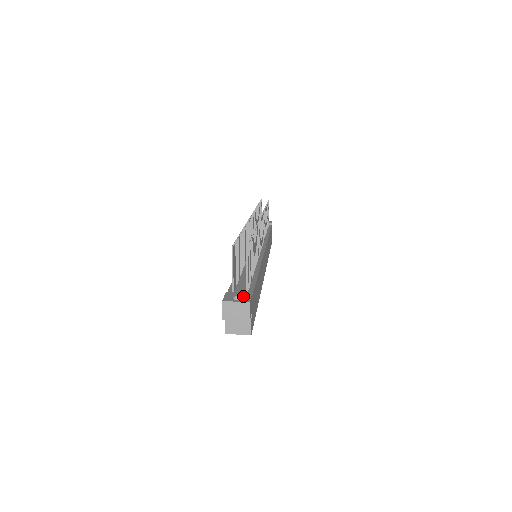
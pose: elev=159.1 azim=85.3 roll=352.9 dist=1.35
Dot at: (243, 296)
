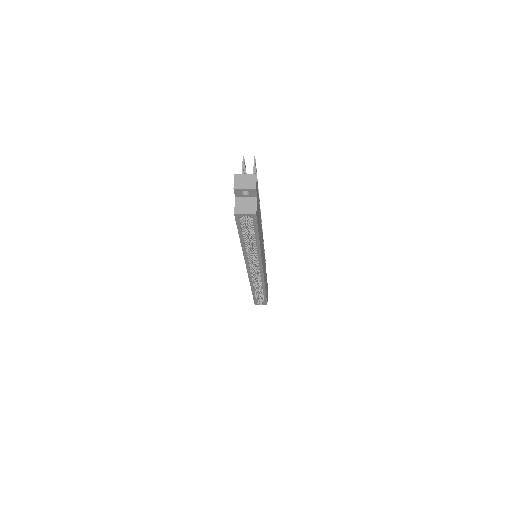
Dot at: occluded
